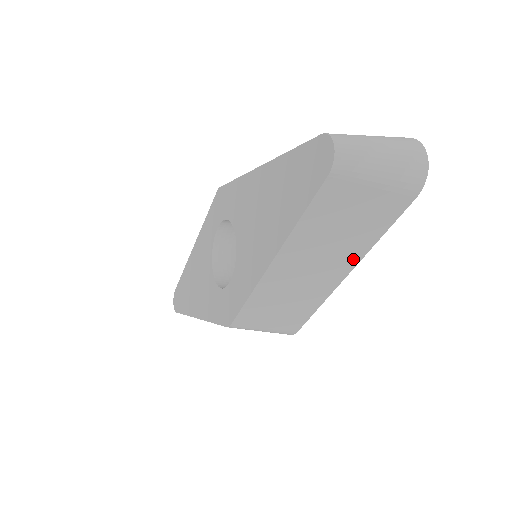
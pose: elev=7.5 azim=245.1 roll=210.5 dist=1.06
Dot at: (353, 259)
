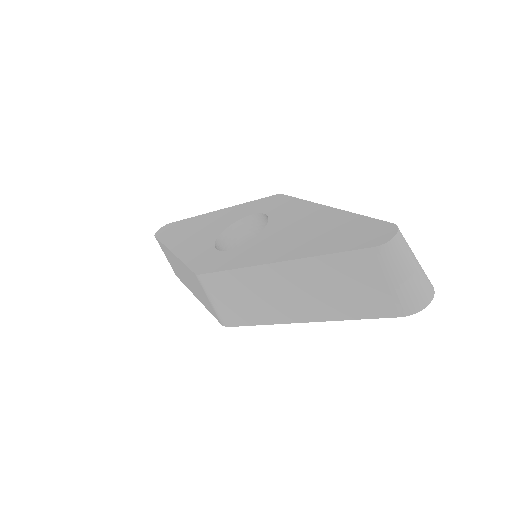
Dot at: (322, 315)
